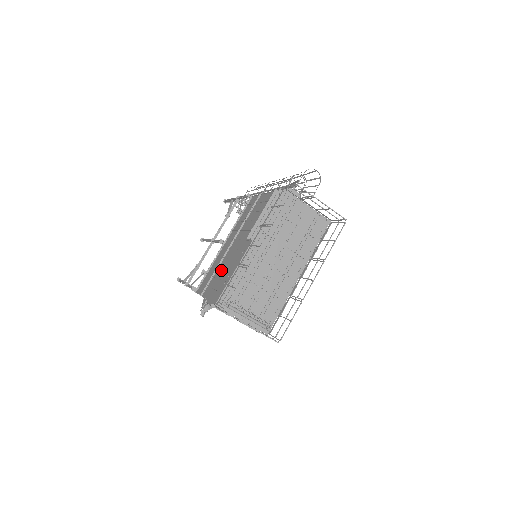
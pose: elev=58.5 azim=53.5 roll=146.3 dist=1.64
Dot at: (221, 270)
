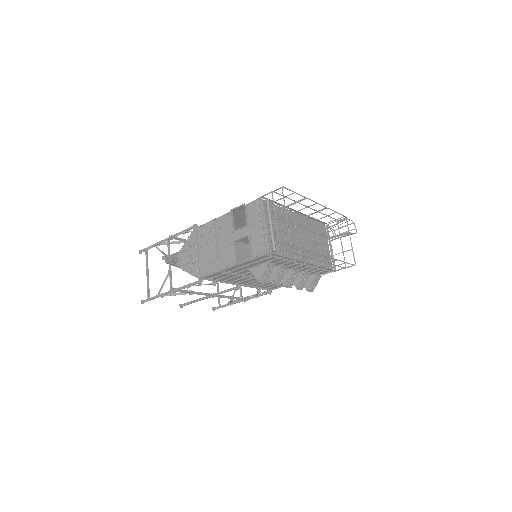
Dot at: (245, 221)
